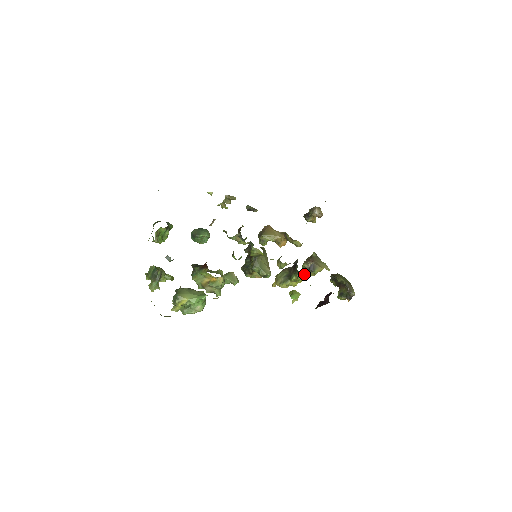
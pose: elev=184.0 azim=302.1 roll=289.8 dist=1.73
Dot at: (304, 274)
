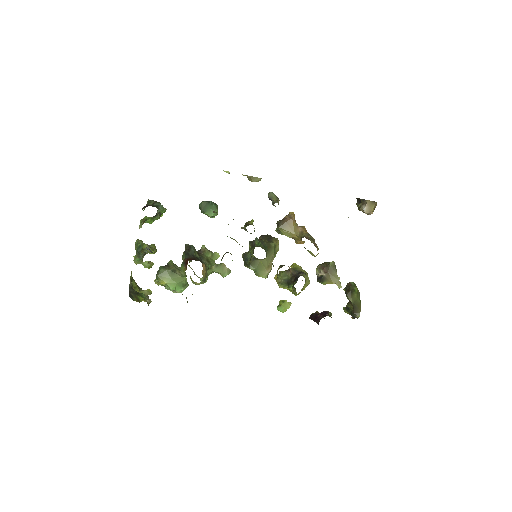
Dot at: (306, 286)
